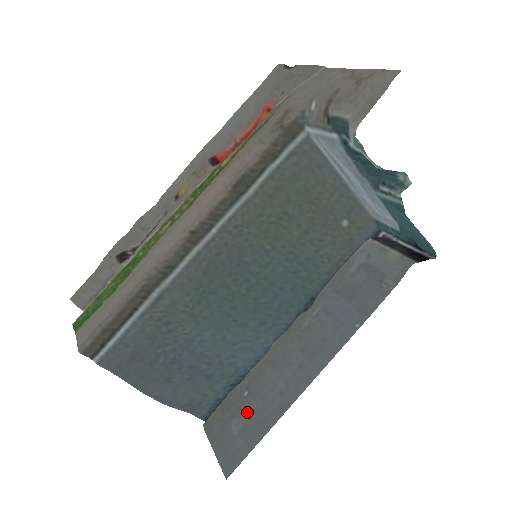
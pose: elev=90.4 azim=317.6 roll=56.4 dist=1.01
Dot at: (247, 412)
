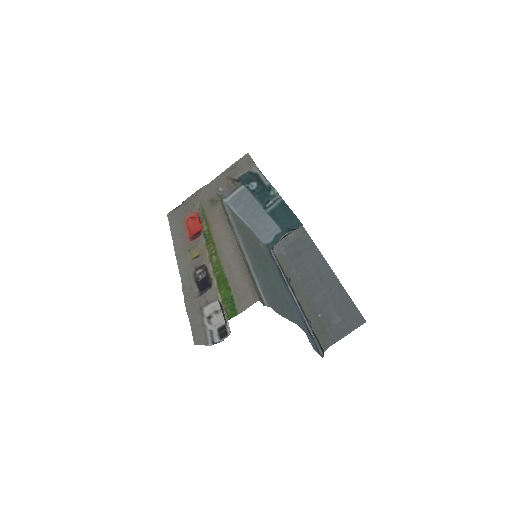
Dot at: (332, 312)
